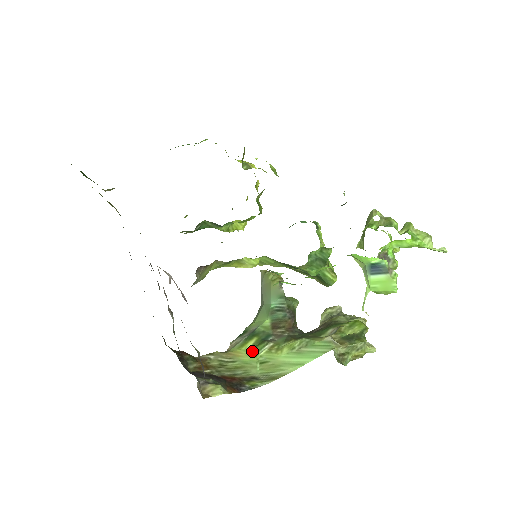
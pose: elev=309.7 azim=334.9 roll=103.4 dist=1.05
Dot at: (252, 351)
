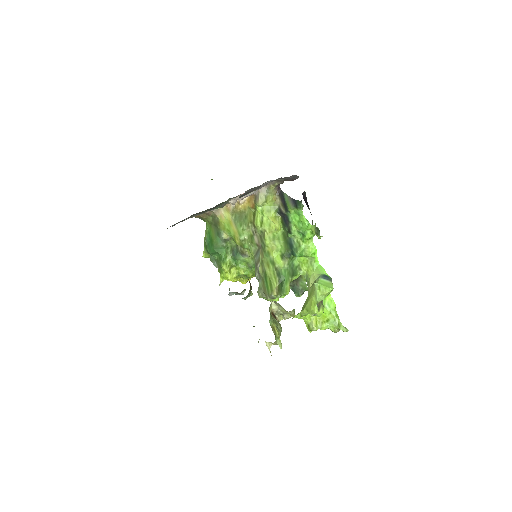
Dot at: occluded
